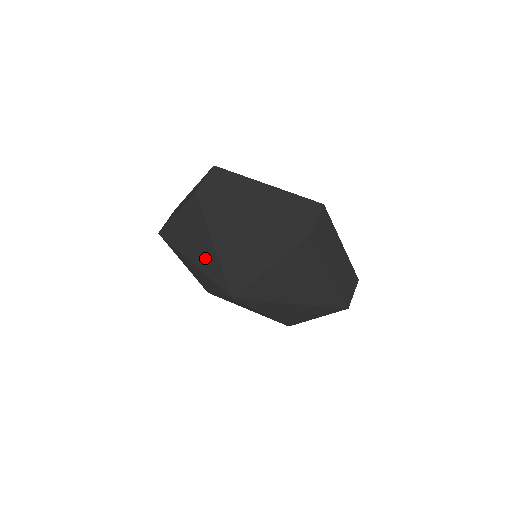
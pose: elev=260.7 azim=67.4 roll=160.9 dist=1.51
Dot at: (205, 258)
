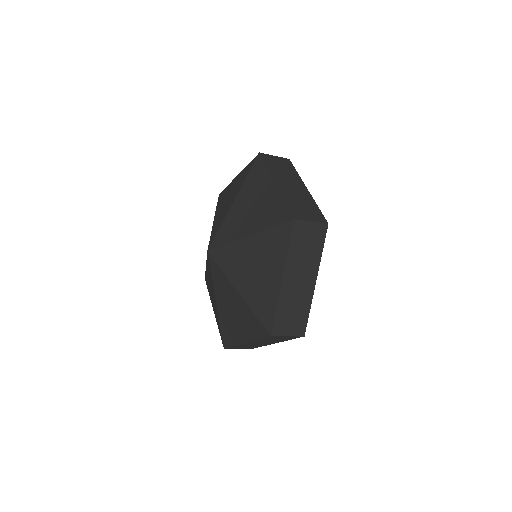
Dot at: (223, 212)
